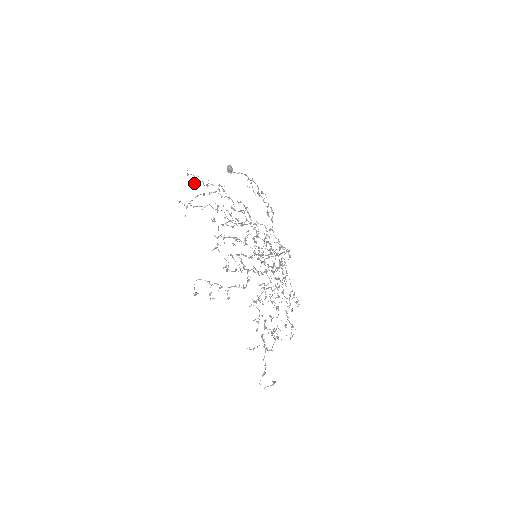
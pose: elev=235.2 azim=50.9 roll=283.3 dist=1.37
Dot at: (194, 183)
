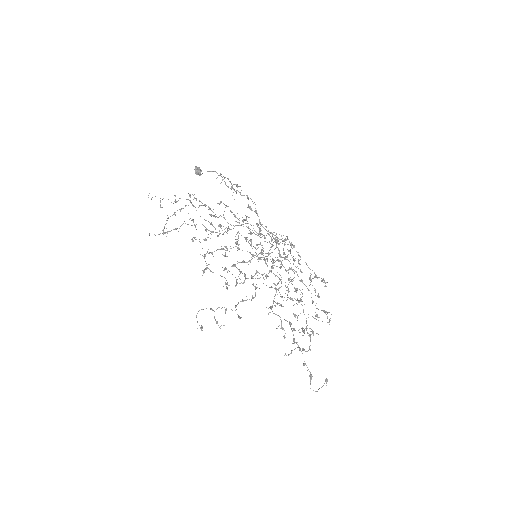
Dot at: (160, 206)
